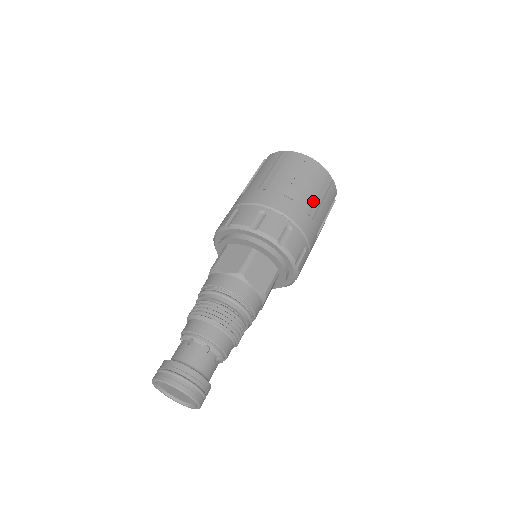
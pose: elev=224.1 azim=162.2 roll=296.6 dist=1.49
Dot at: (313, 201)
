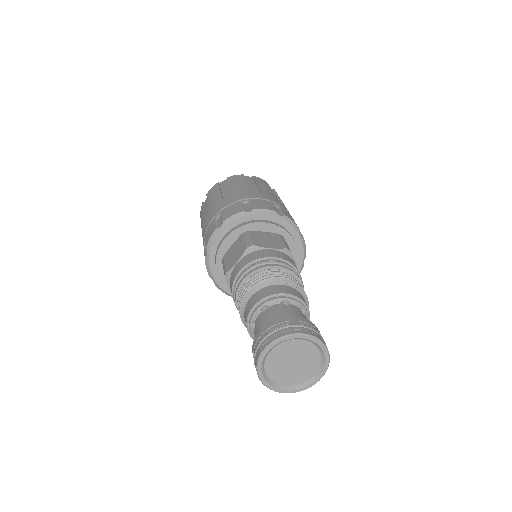
Dot at: occluded
